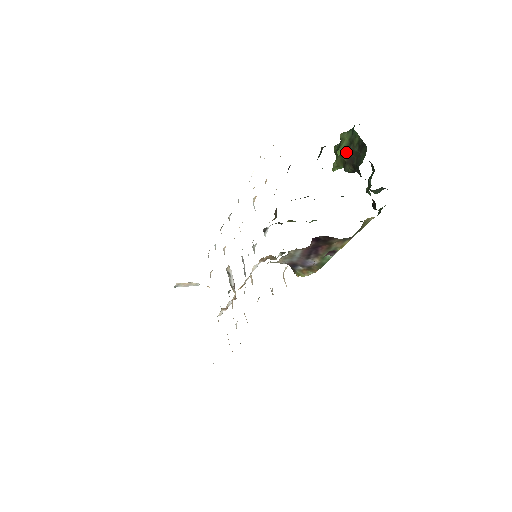
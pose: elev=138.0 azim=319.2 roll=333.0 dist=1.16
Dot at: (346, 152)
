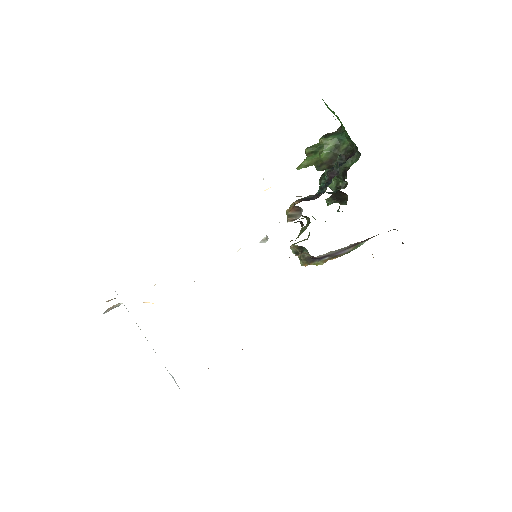
Dot at: (328, 155)
